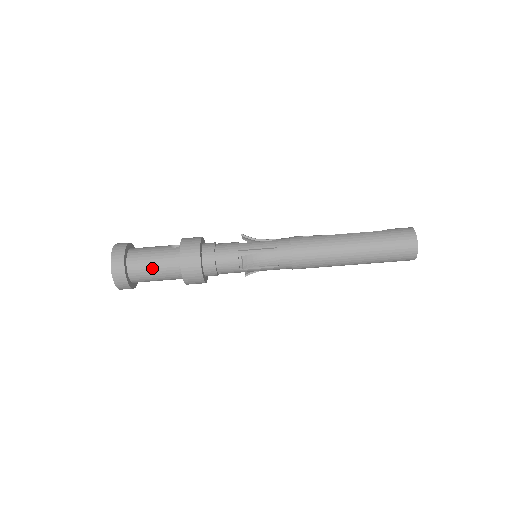
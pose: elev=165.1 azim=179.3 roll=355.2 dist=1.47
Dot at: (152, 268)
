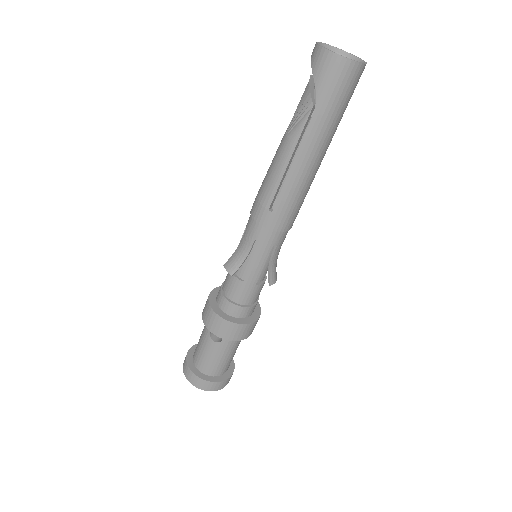
Dot at: (234, 354)
